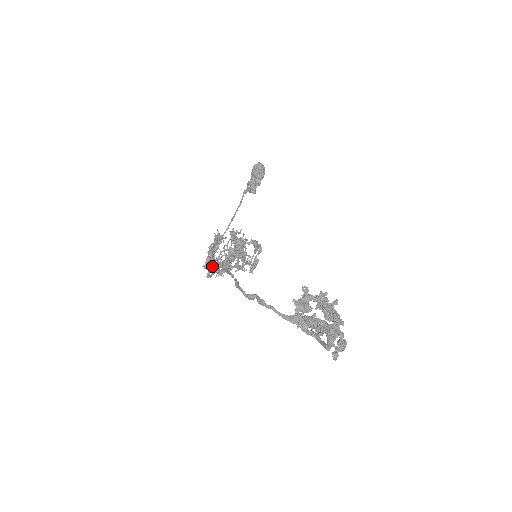
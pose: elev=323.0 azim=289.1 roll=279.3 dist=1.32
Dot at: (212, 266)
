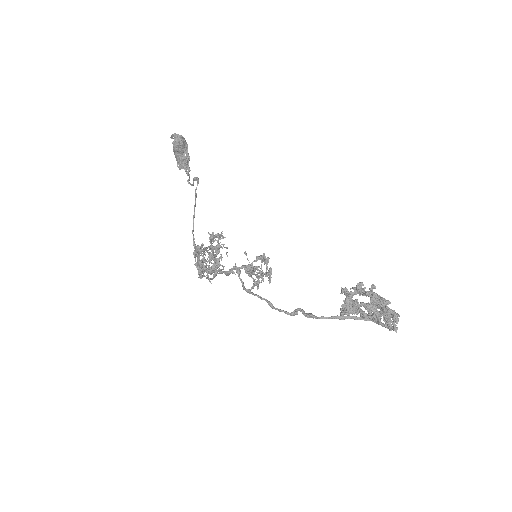
Dot at: (205, 271)
